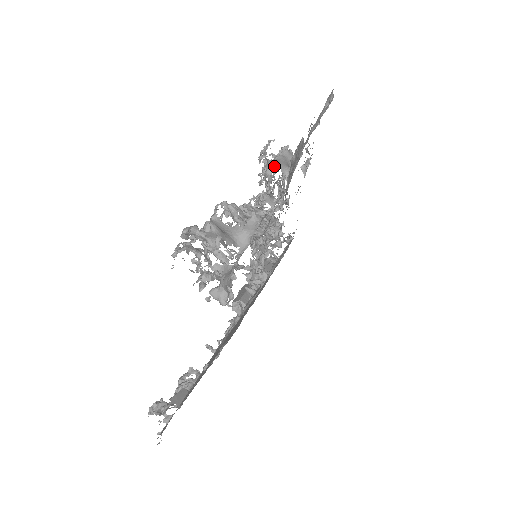
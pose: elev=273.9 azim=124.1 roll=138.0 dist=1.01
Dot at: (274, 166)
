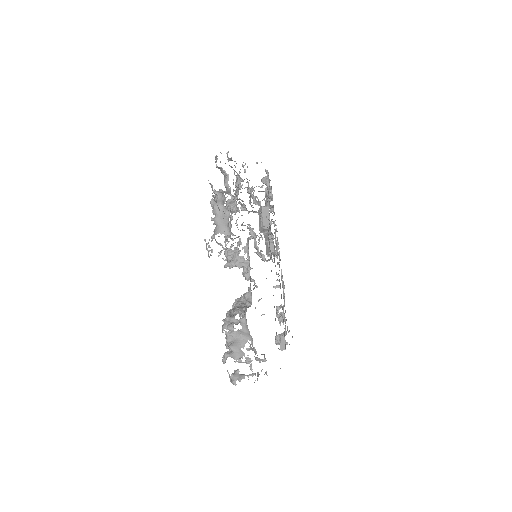
Dot at: occluded
